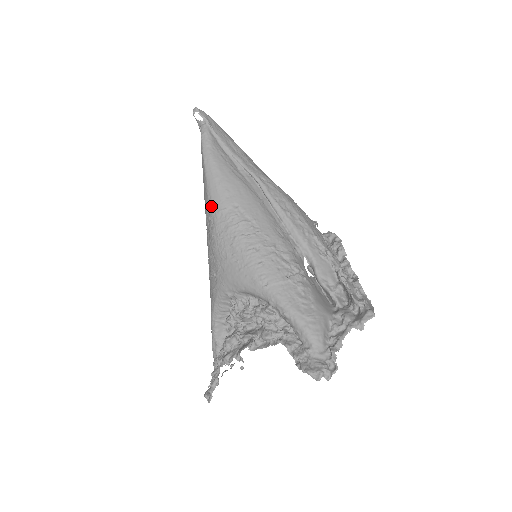
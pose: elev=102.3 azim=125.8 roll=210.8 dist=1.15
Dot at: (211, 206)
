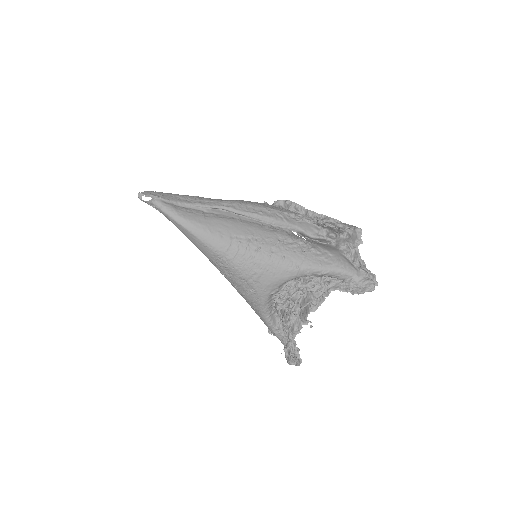
Dot at: (216, 251)
